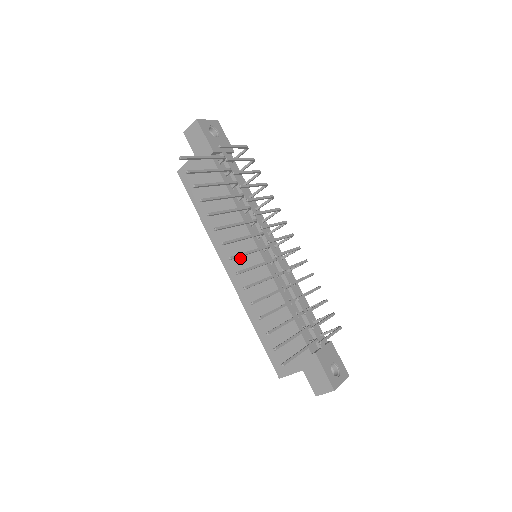
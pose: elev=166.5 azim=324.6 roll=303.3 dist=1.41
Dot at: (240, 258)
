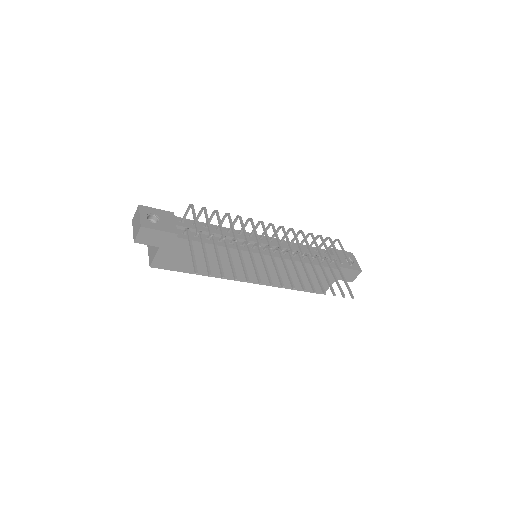
Dot at: (252, 269)
